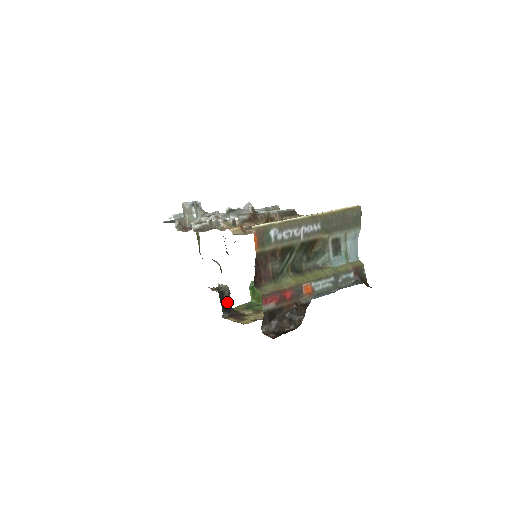
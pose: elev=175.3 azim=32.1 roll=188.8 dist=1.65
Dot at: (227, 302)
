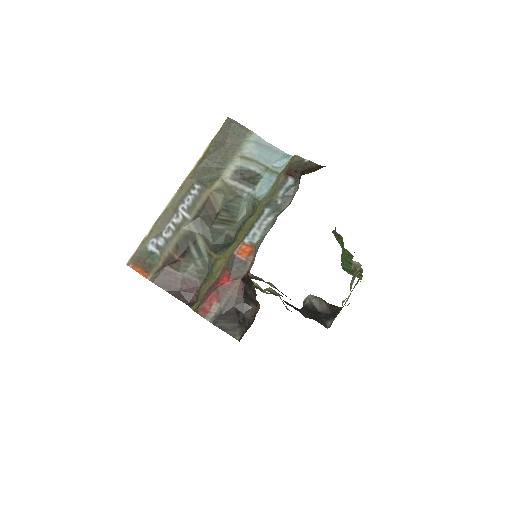
Dot at: (326, 308)
